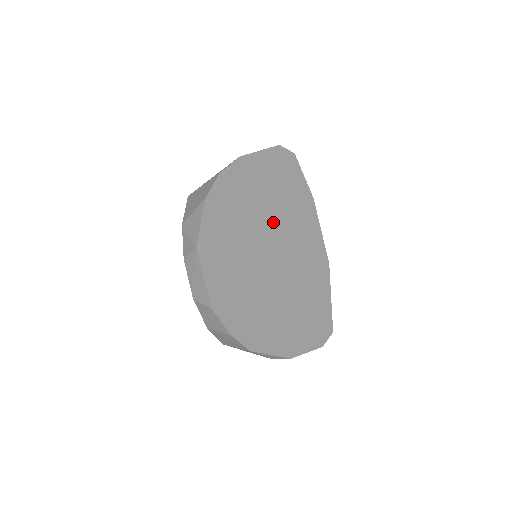
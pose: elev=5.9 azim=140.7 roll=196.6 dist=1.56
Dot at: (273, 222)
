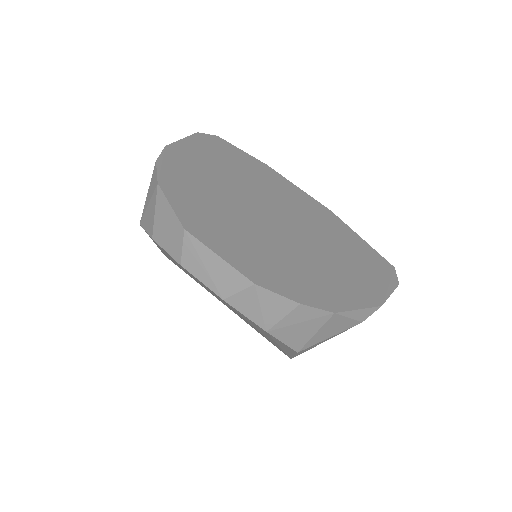
Dot at: (246, 190)
